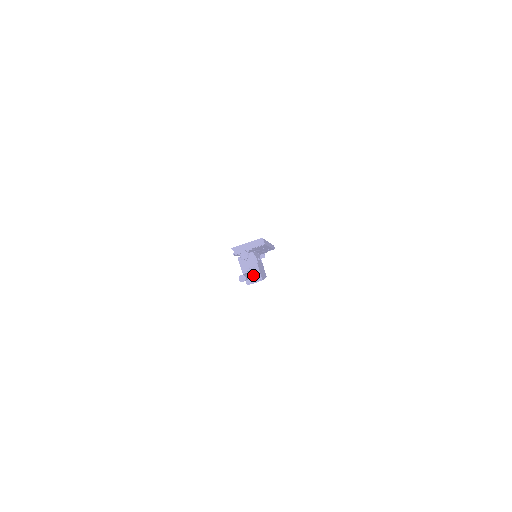
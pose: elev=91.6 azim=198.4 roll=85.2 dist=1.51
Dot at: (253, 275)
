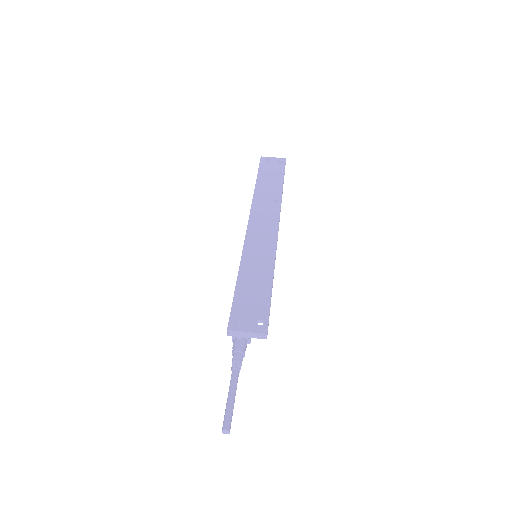
Dot at: (241, 365)
